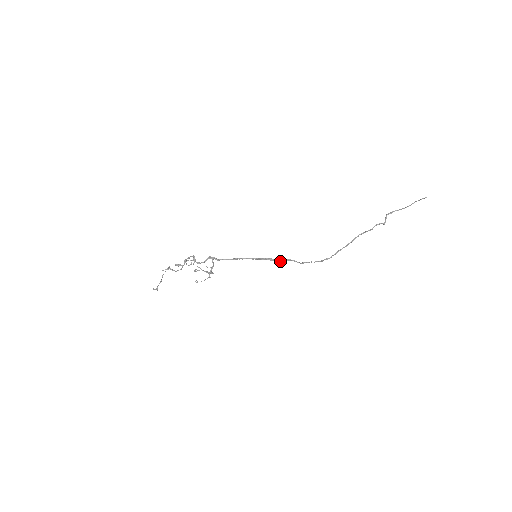
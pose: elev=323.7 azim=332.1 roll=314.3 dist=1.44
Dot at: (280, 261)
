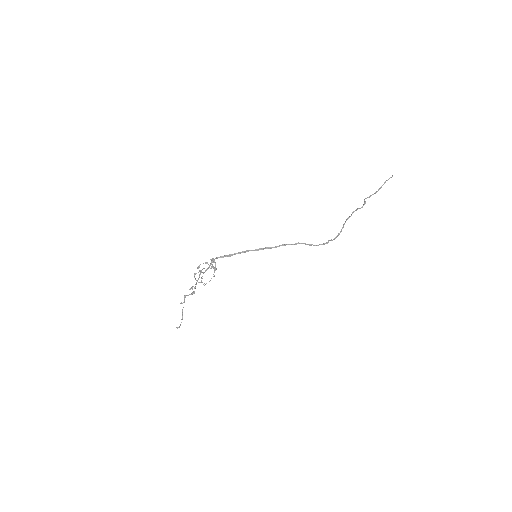
Dot at: (276, 247)
